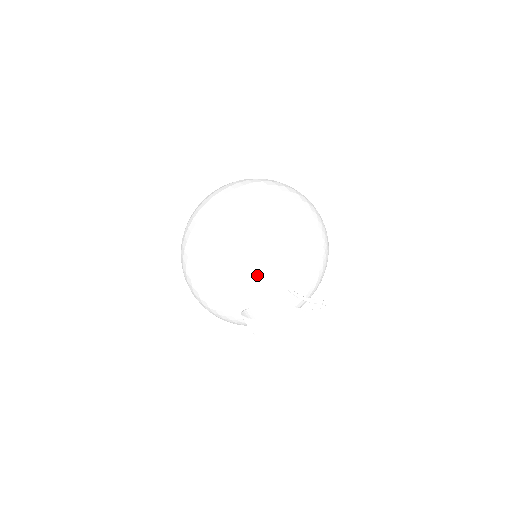
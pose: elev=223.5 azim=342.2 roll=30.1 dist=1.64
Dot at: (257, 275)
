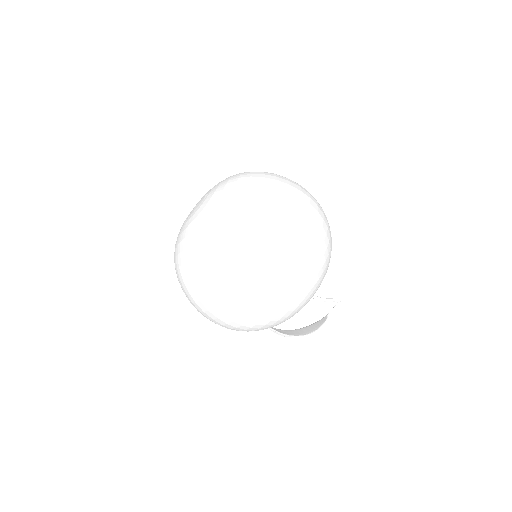
Dot at: (297, 312)
